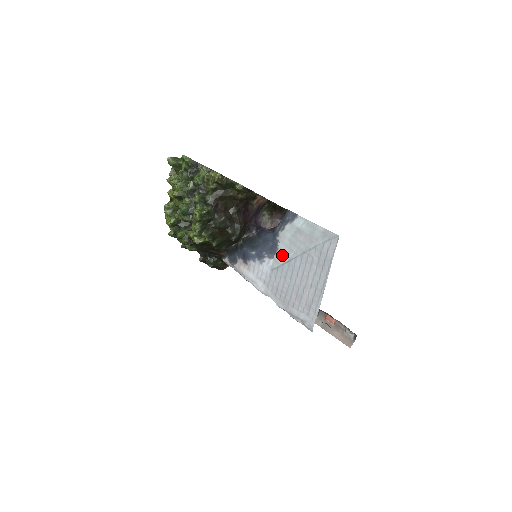
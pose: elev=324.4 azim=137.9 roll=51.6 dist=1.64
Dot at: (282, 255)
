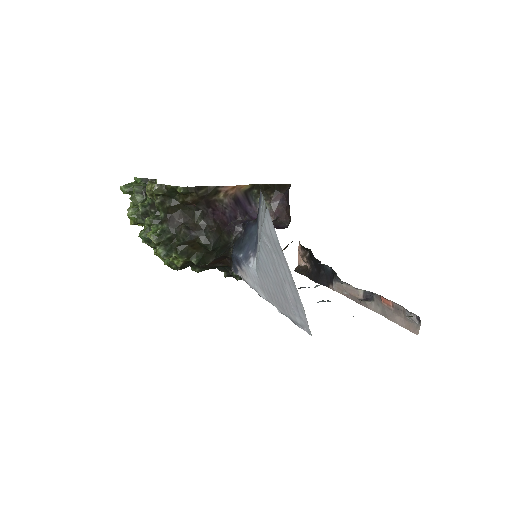
Dot at: occluded
